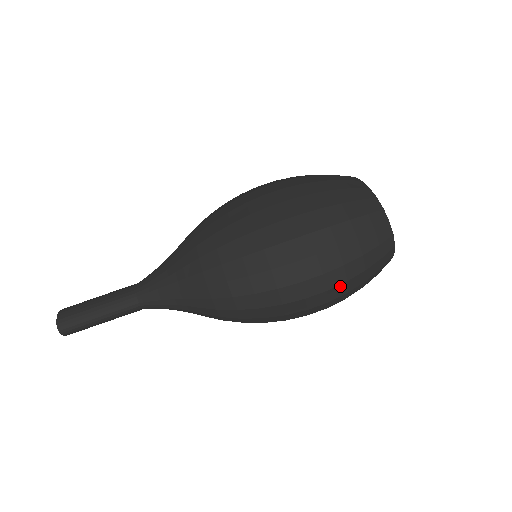
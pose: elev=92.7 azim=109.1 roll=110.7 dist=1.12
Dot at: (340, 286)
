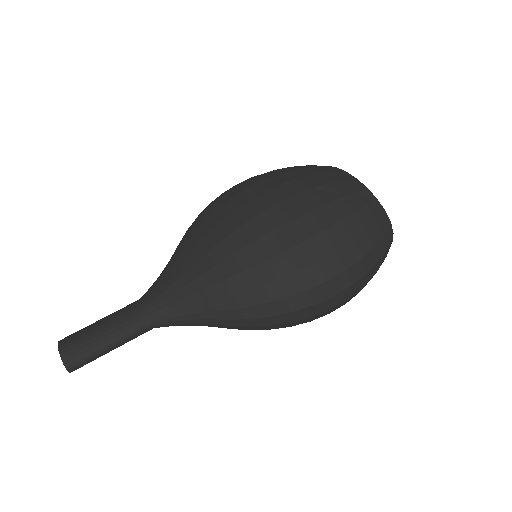
Dot at: (359, 290)
